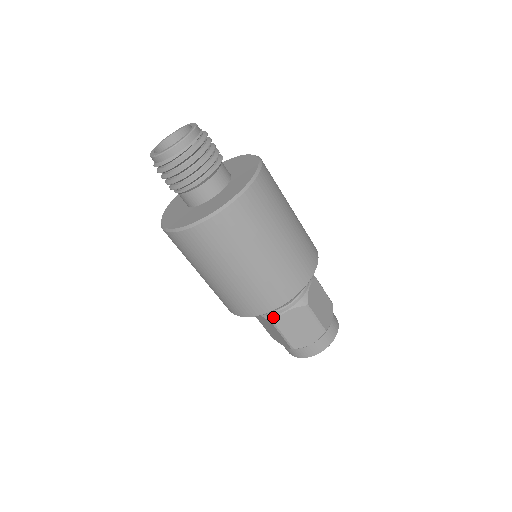
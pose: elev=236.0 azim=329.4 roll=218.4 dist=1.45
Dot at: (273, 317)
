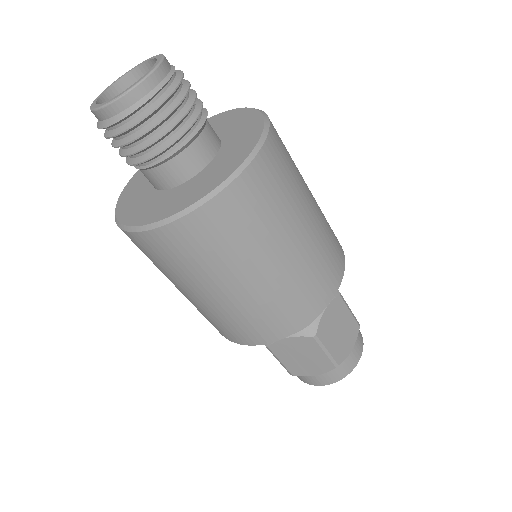
Dot at: (311, 327)
